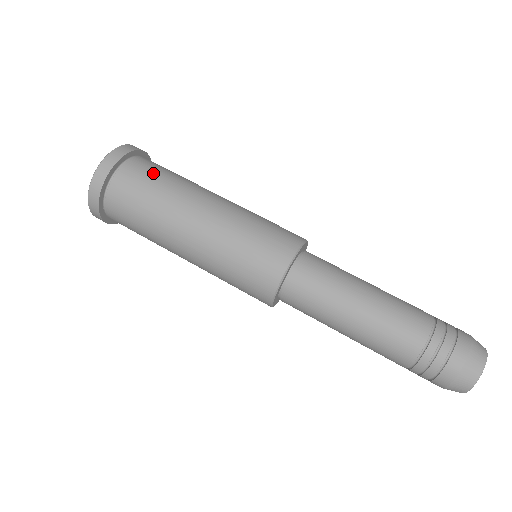
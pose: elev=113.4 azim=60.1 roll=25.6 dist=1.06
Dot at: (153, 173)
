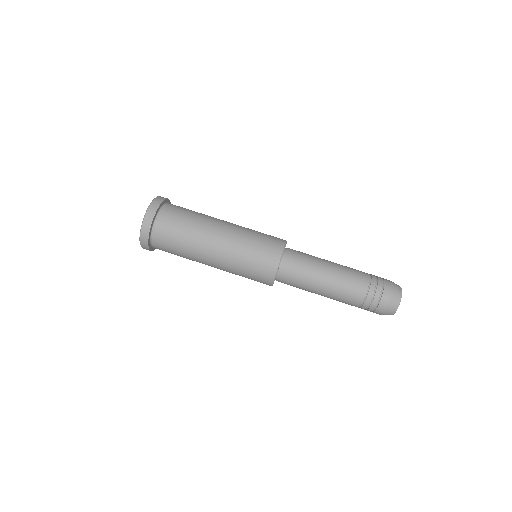
Dot at: (187, 209)
